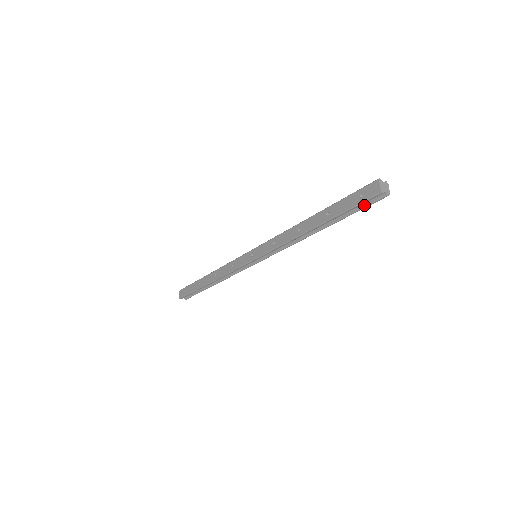
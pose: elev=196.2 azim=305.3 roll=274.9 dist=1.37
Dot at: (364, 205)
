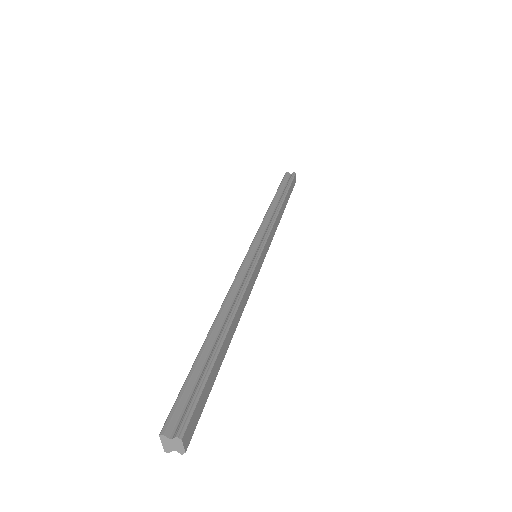
Dot at: occluded
